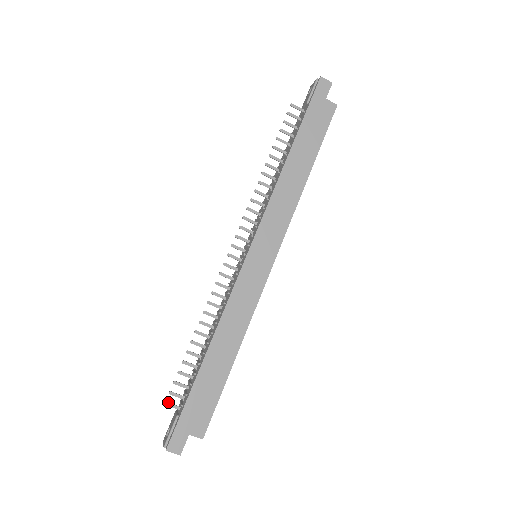
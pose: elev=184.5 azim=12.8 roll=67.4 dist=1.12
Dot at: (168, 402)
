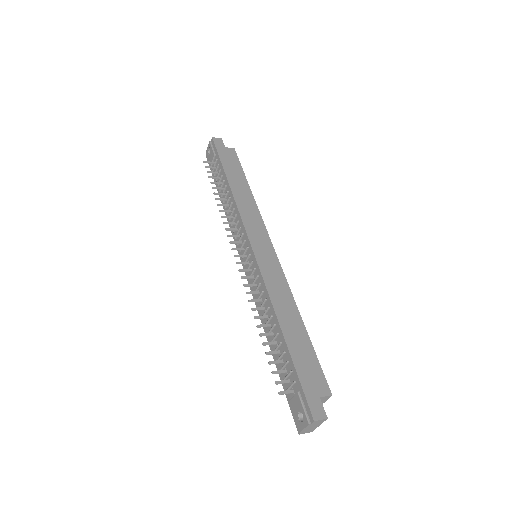
Dot at: (281, 391)
